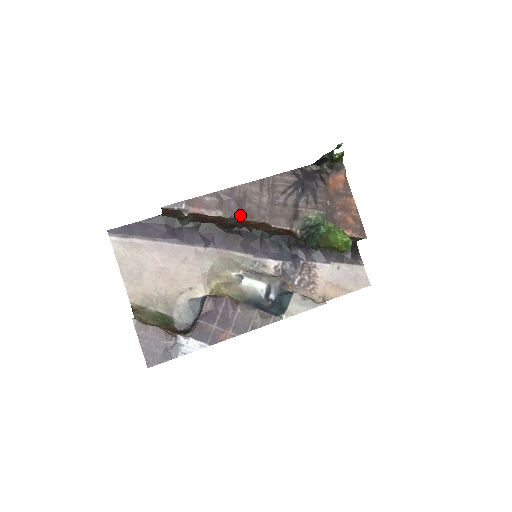
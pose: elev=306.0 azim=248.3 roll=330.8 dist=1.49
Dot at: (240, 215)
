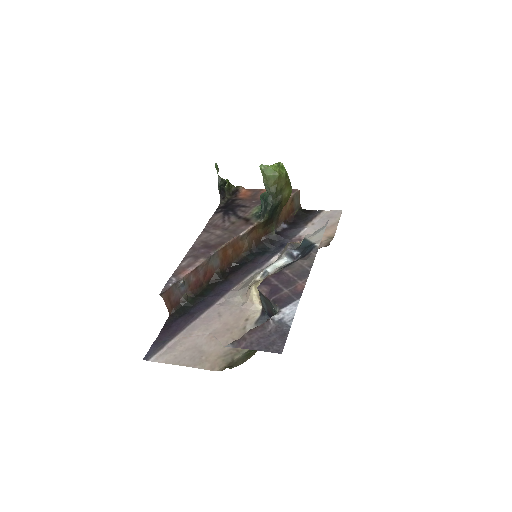
Dot at: (215, 249)
